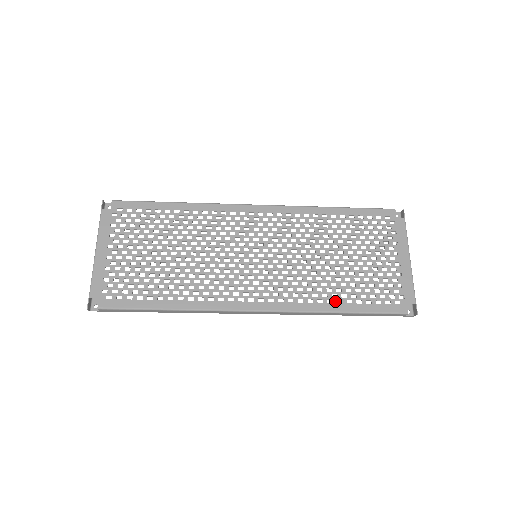
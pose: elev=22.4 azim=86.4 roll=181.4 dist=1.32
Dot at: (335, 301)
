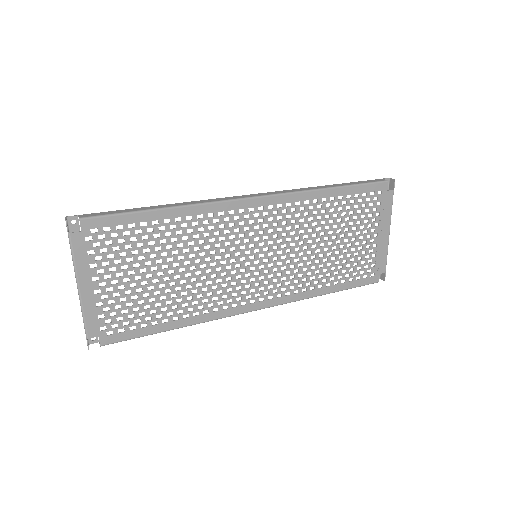
Dot at: (324, 285)
